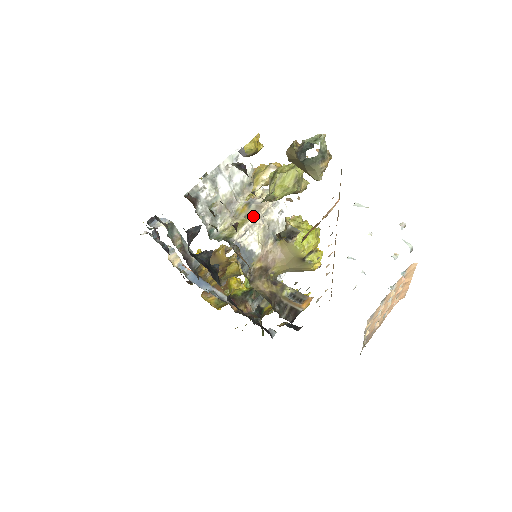
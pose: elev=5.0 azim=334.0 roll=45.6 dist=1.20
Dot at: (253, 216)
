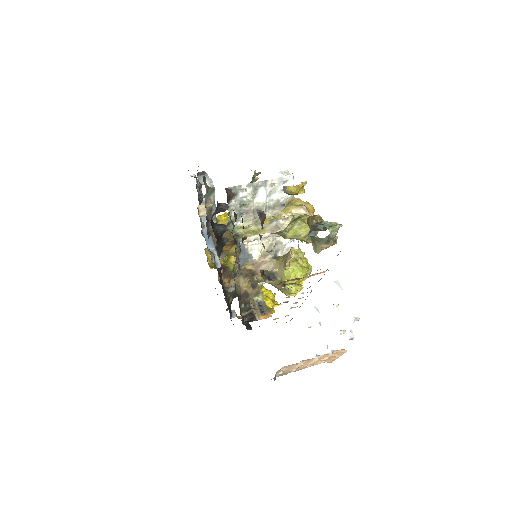
Dot at: (268, 232)
